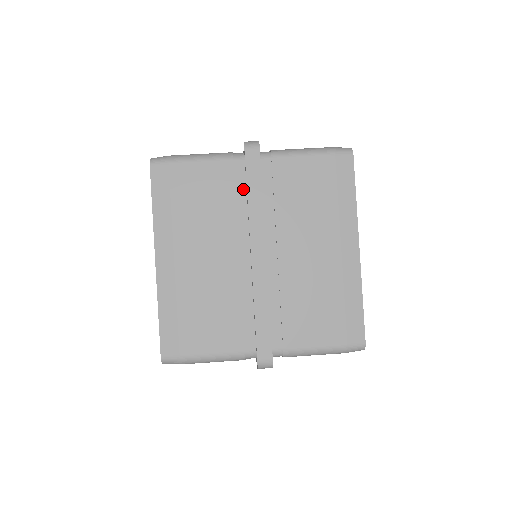
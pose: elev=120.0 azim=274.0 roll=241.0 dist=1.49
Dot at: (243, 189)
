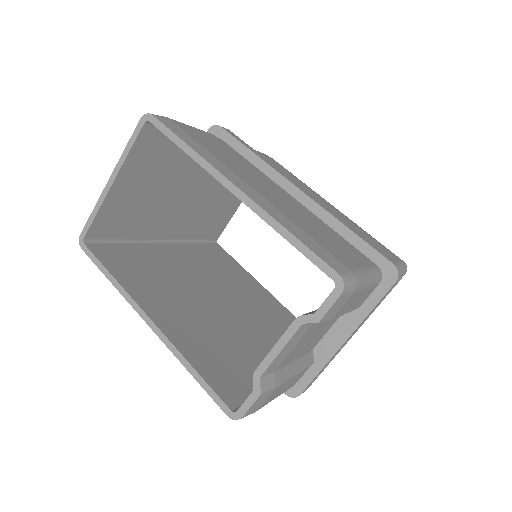
Dot at: (240, 155)
